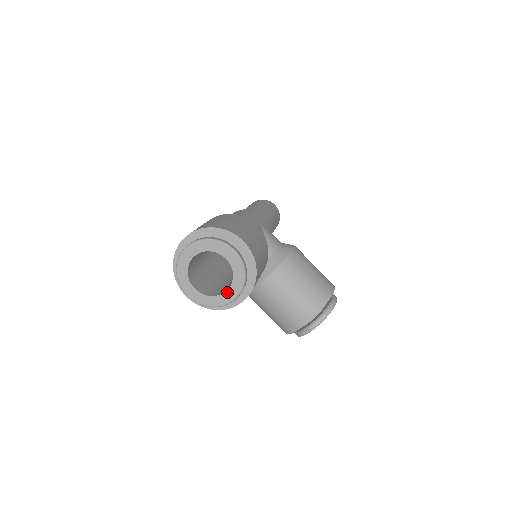
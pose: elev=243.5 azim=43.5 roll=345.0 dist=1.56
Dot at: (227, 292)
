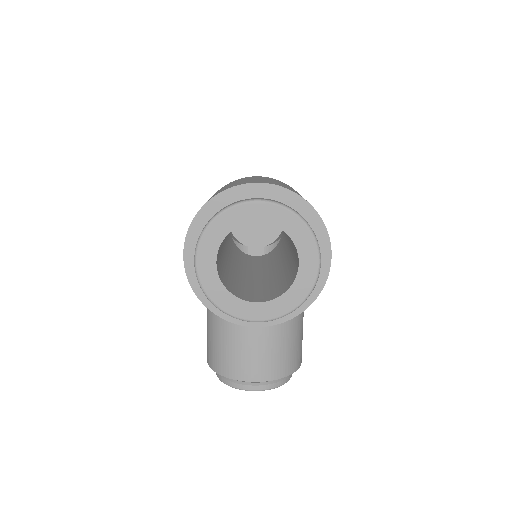
Dot at: (255, 304)
